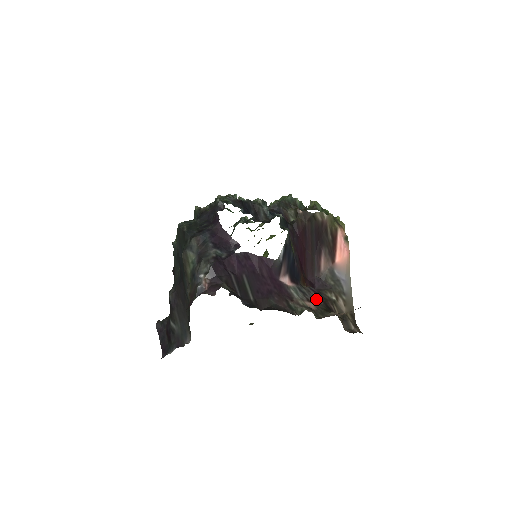
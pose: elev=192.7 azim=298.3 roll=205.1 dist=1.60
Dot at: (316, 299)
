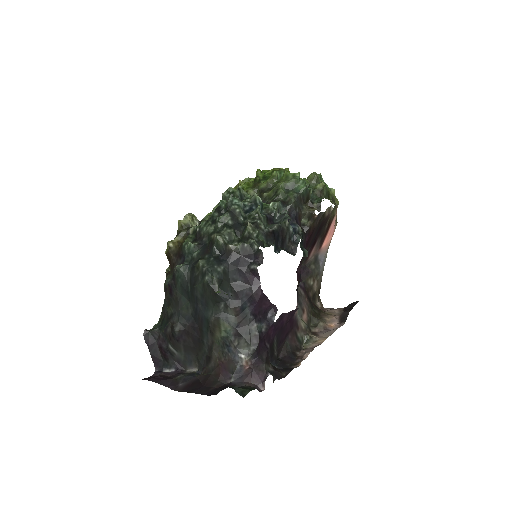
Dot at: (305, 301)
